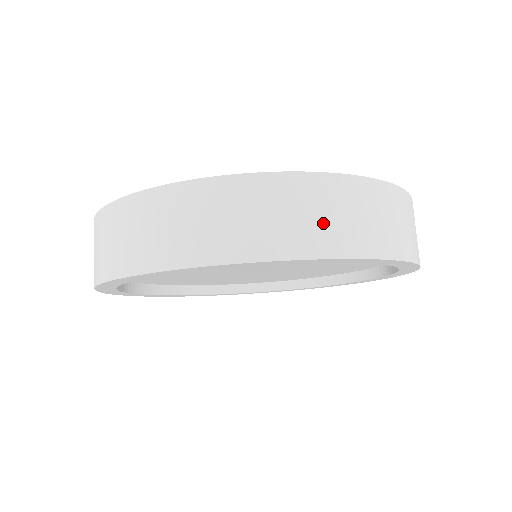
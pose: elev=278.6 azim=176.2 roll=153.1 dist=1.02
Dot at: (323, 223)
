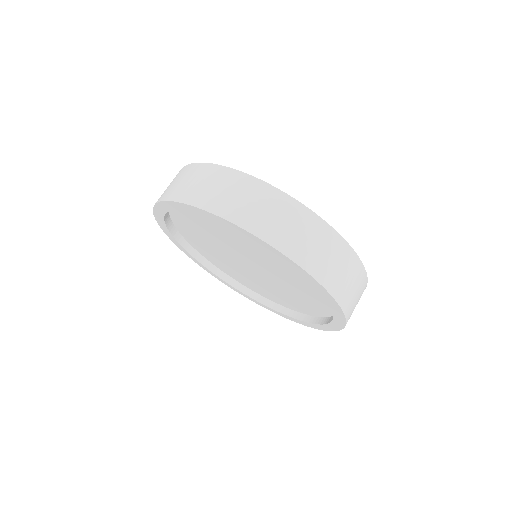
Dot at: (348, 286)
